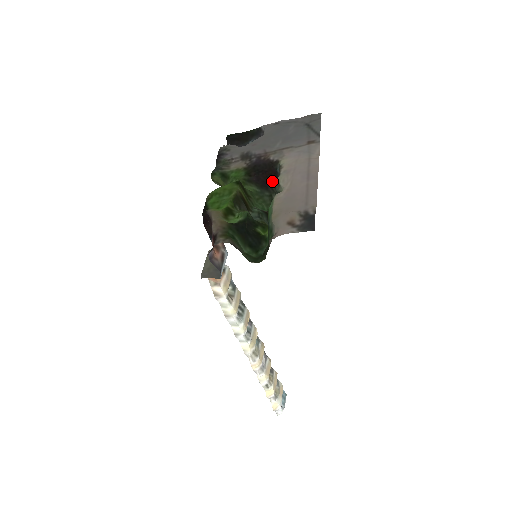
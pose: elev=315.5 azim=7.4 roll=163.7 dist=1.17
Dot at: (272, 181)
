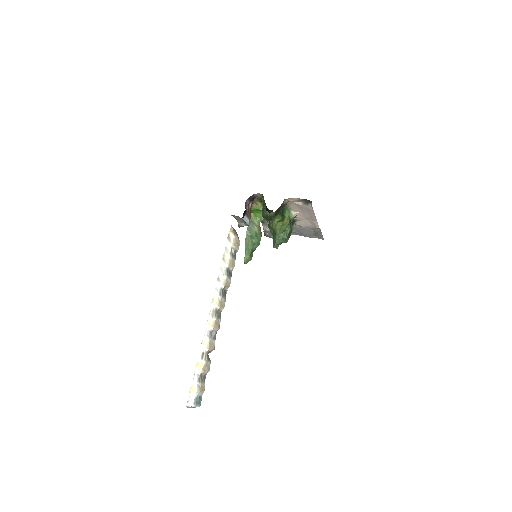
Dot at: occluded
